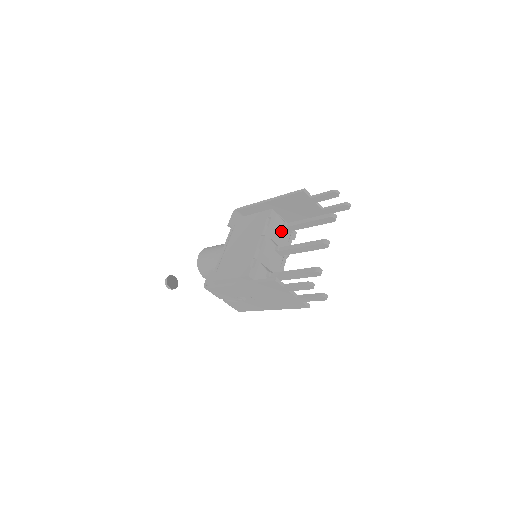
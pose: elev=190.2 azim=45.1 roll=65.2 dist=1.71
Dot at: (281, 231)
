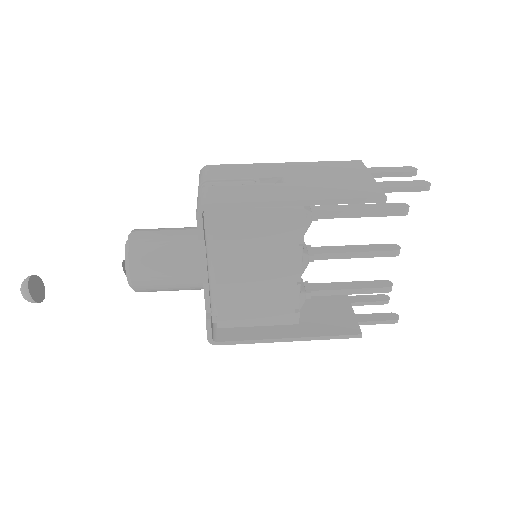
Dot at: occluded
